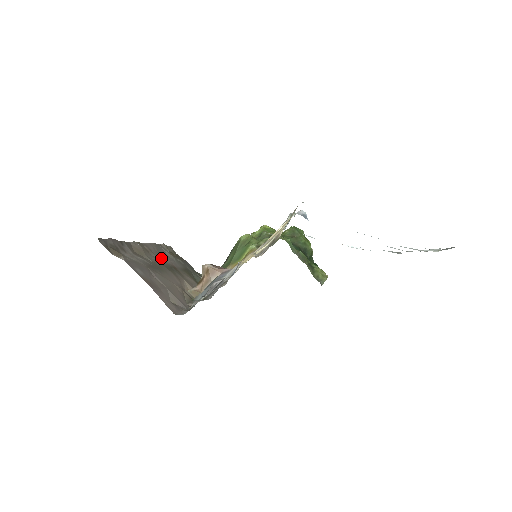
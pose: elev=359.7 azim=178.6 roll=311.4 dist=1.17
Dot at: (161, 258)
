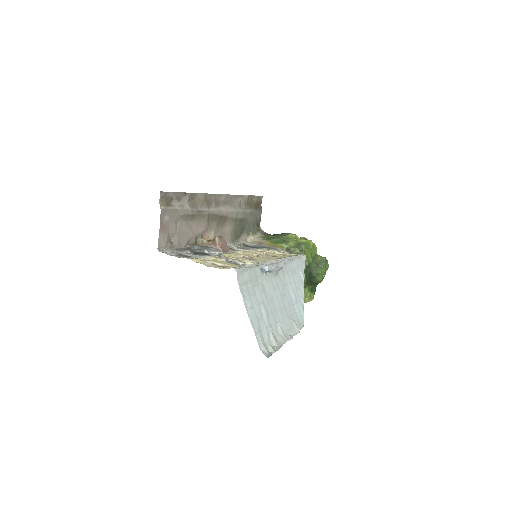
Dot at: (221, 207)
